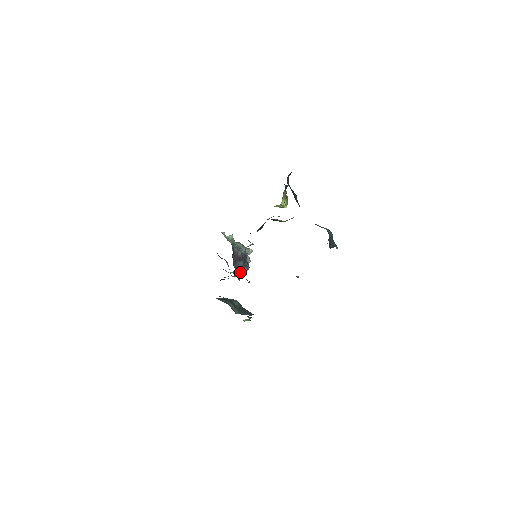
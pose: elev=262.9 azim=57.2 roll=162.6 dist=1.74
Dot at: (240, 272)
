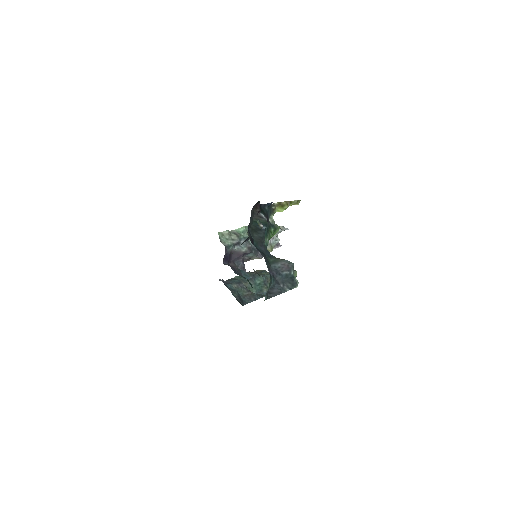
Dot at: (244, 267)
